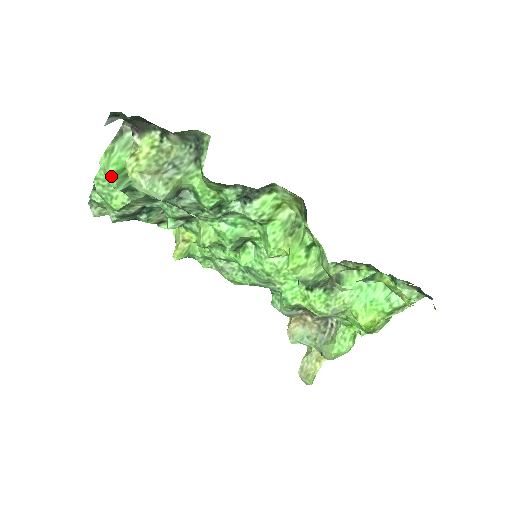
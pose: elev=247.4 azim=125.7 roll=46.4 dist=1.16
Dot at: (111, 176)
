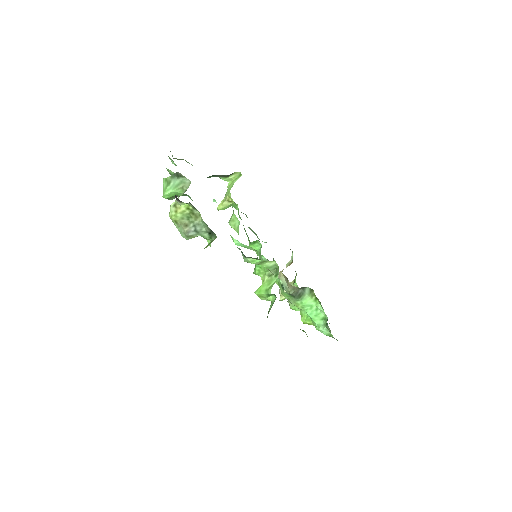
Dot at: (165, 198)
